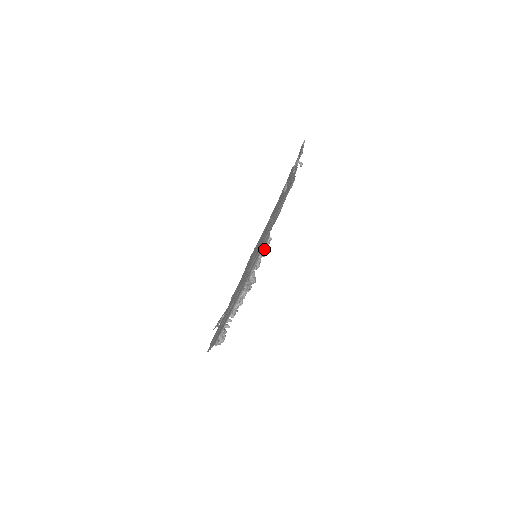
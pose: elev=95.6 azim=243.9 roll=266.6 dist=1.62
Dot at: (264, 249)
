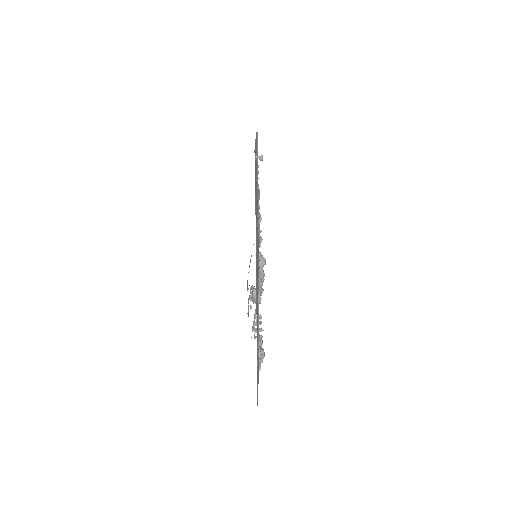
Dot at: occluded
